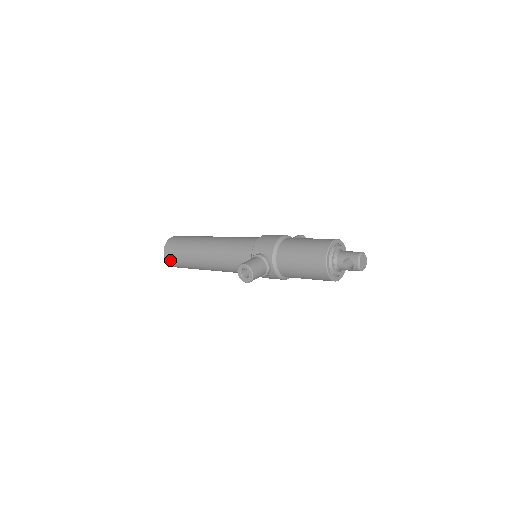
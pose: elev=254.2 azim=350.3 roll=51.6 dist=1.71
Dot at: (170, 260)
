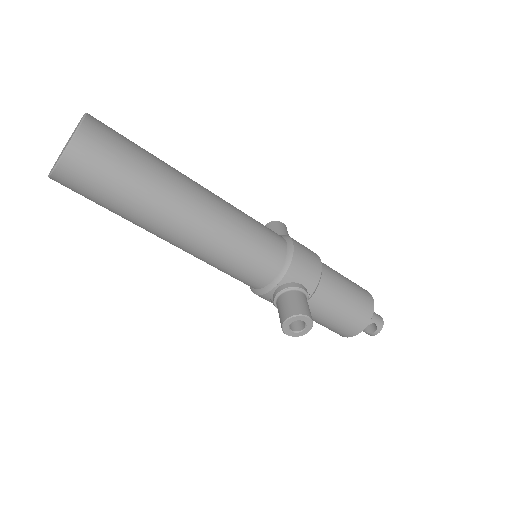
Dot at: (73, 178)
